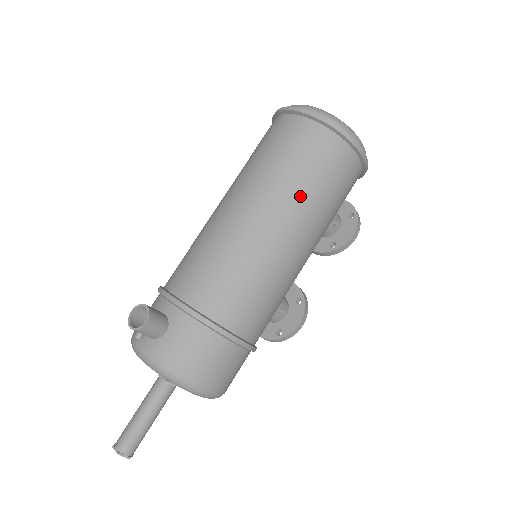
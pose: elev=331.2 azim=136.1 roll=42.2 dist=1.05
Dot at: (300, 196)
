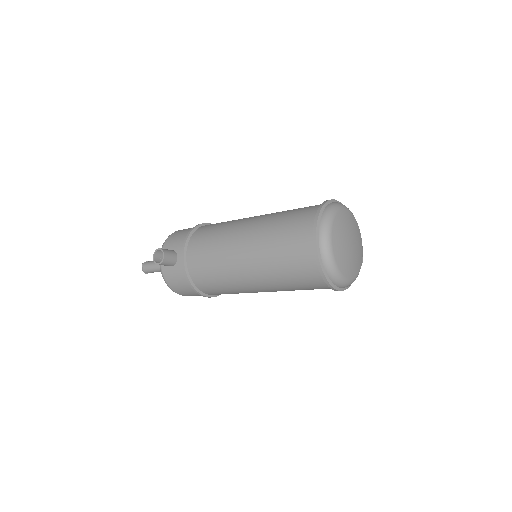
Dot at: (274, 281)
